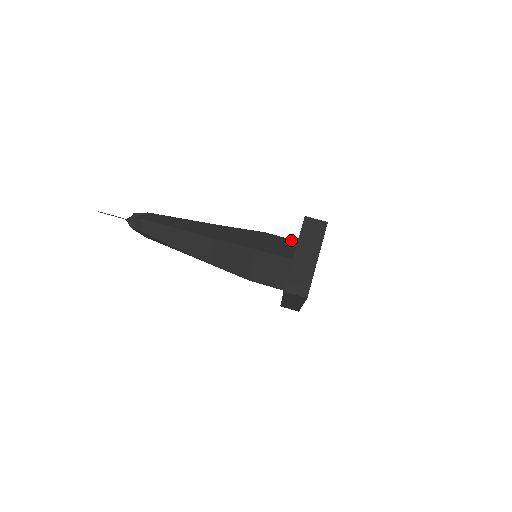
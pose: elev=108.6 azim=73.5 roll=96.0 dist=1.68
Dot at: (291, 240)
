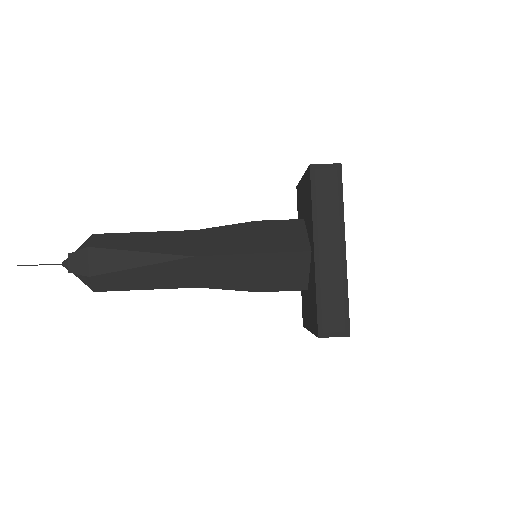
Dot at: occluded
